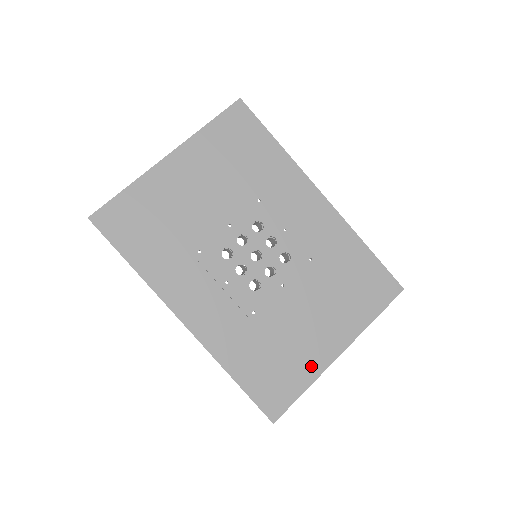
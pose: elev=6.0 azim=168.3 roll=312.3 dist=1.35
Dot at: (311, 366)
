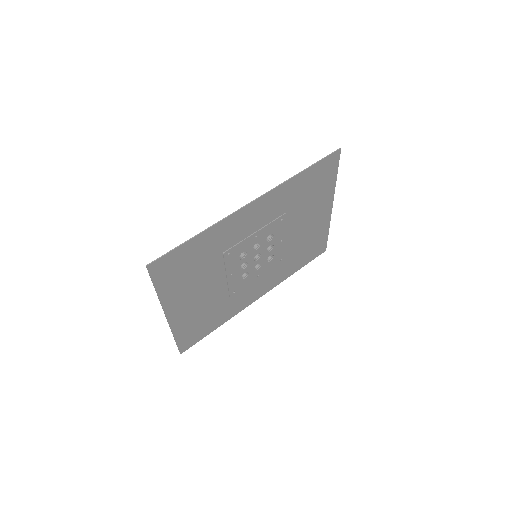
Dot at: (323, 227)
